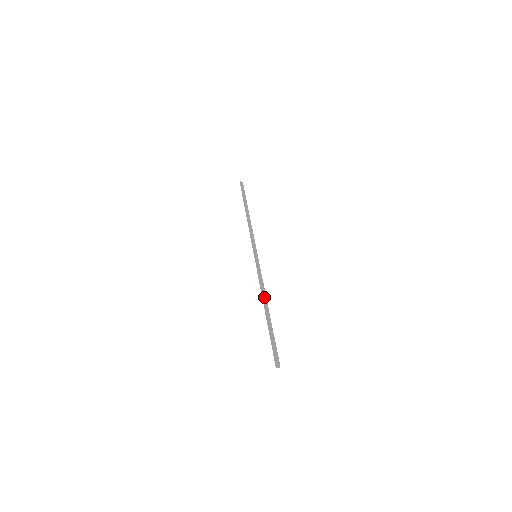
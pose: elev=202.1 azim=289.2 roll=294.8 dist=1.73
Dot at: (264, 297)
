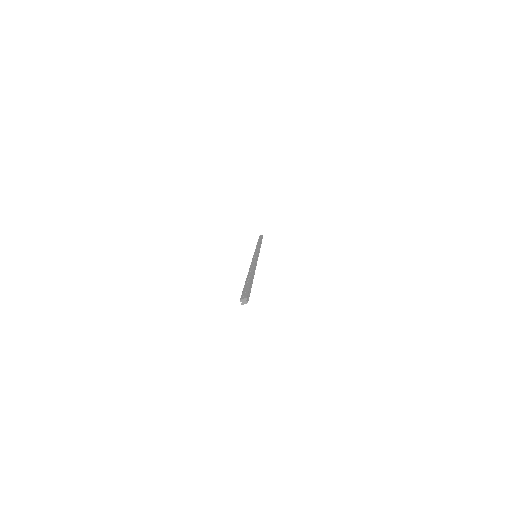
Dot at: (250, 268)
